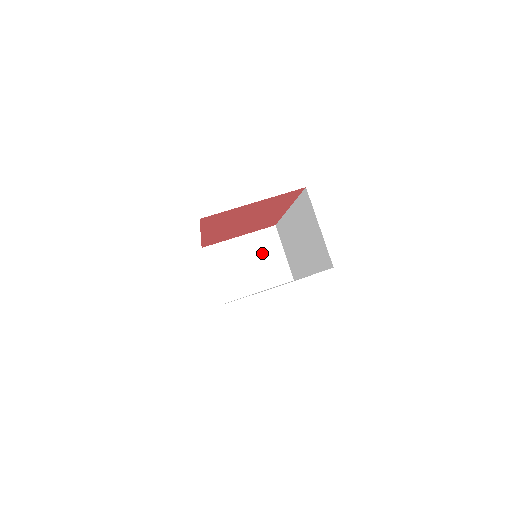
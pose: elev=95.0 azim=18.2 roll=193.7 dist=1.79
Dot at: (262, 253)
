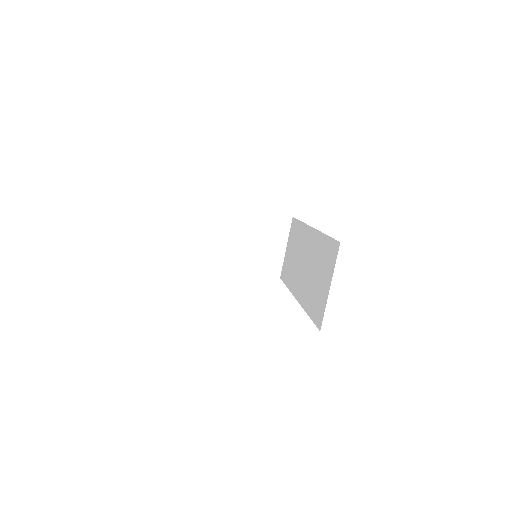
Dot at: (265, 237)
